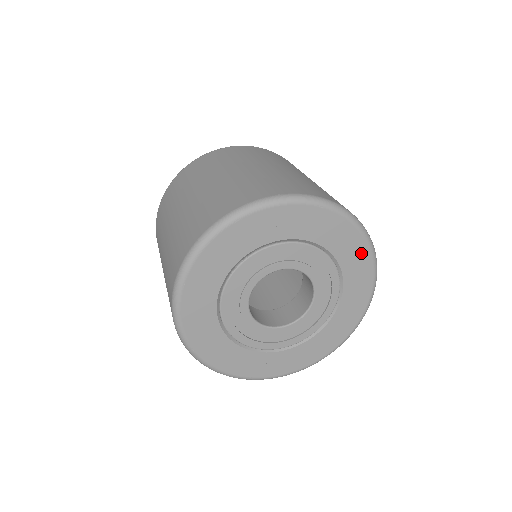
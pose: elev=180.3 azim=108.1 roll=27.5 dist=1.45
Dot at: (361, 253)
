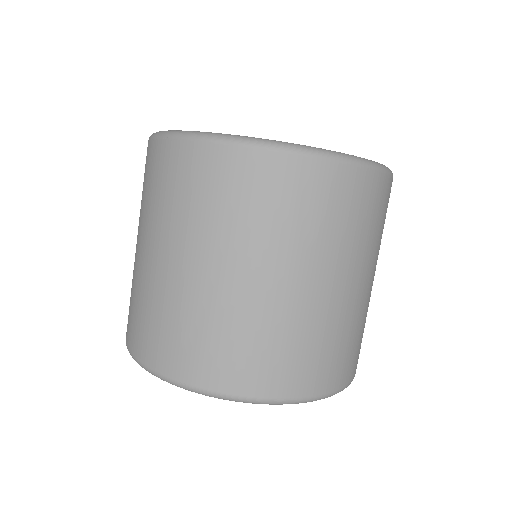
Dot at: occluded
